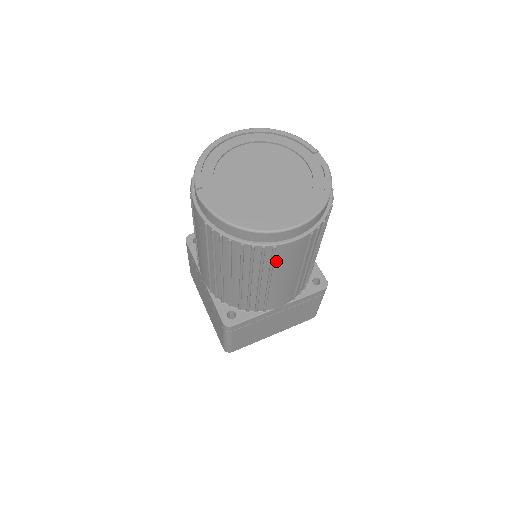
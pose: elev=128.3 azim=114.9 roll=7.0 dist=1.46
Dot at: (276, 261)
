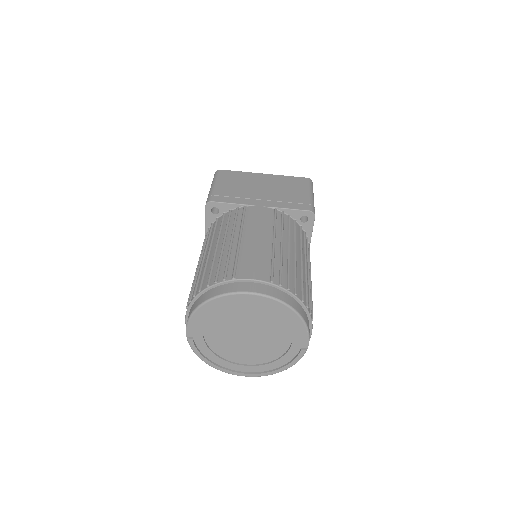
Dot at: occluded
